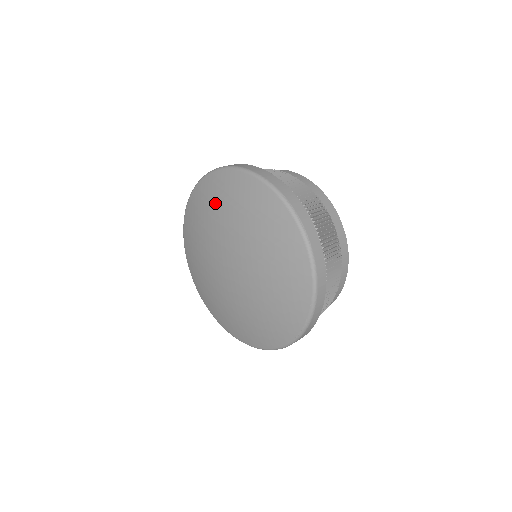
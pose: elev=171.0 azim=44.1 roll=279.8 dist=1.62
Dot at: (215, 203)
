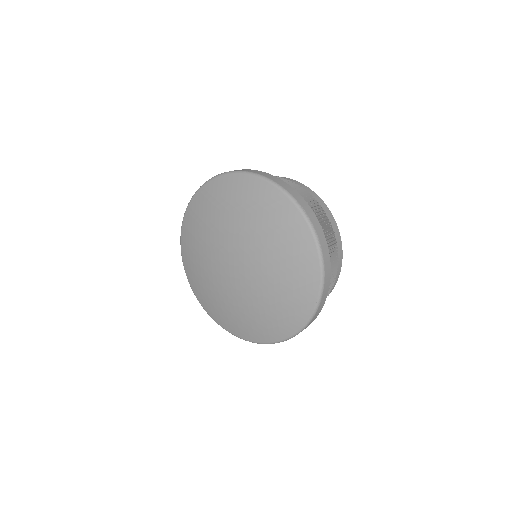
Dot at: (225, 205)
